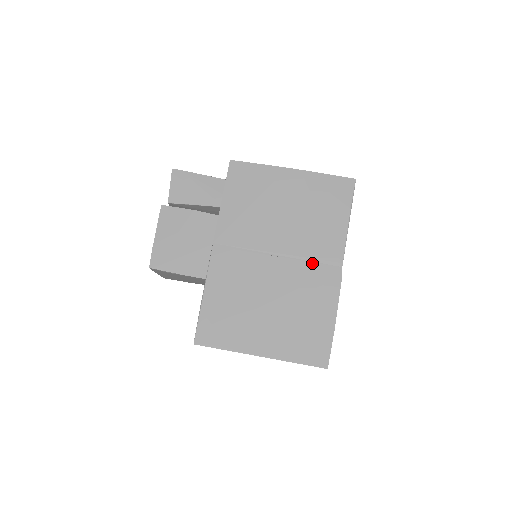
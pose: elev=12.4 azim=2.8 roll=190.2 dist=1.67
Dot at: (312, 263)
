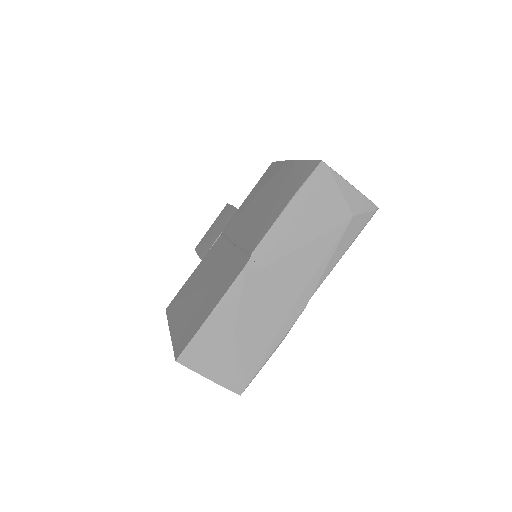
Dot at: (241, 252)
